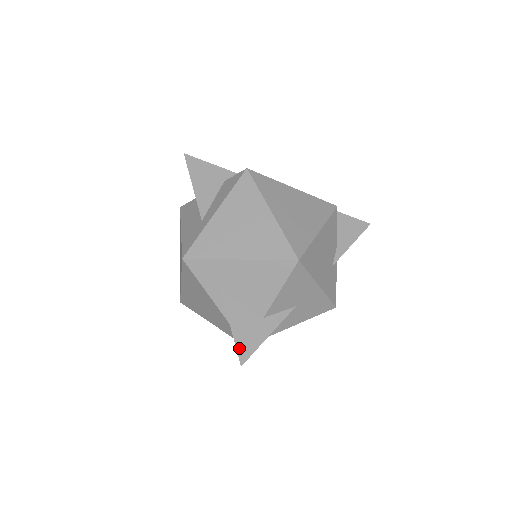
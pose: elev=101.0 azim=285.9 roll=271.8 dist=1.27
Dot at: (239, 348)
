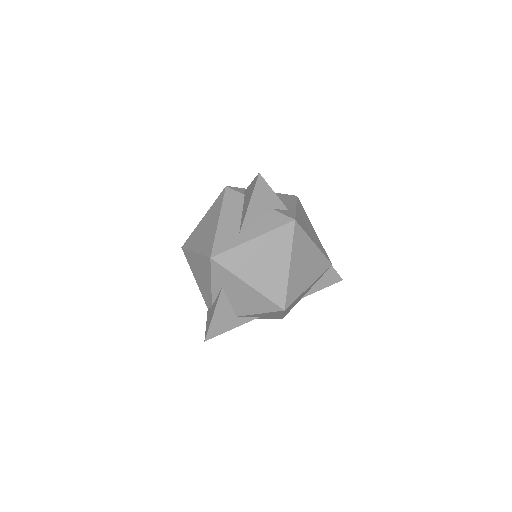
Dot at: (210, 330)
